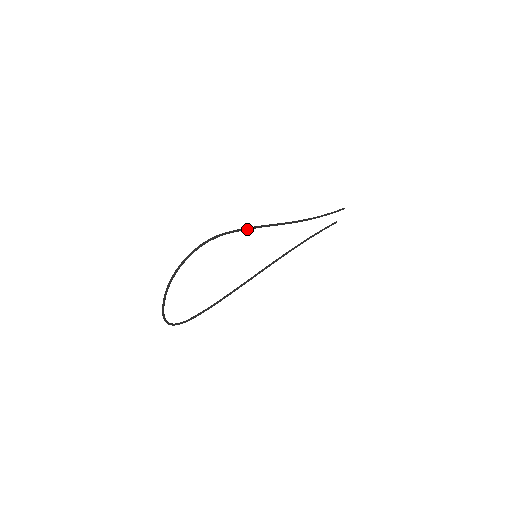
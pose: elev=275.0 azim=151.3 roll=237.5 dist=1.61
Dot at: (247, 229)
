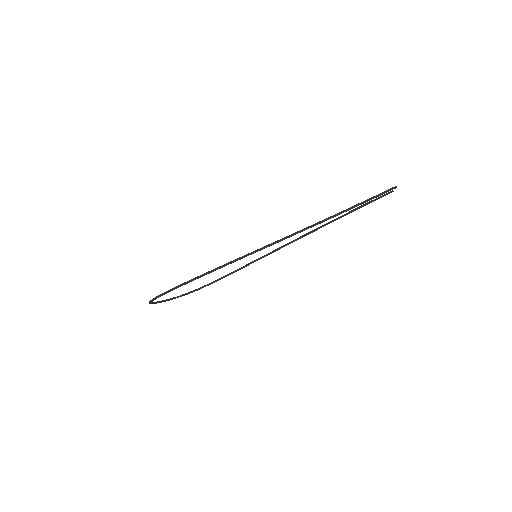
Dot at: (213, 271)
